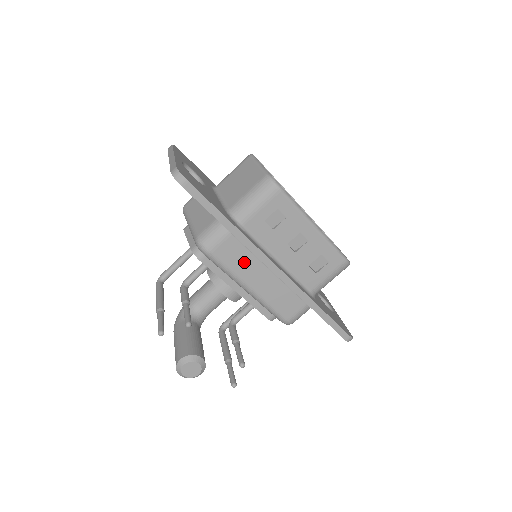
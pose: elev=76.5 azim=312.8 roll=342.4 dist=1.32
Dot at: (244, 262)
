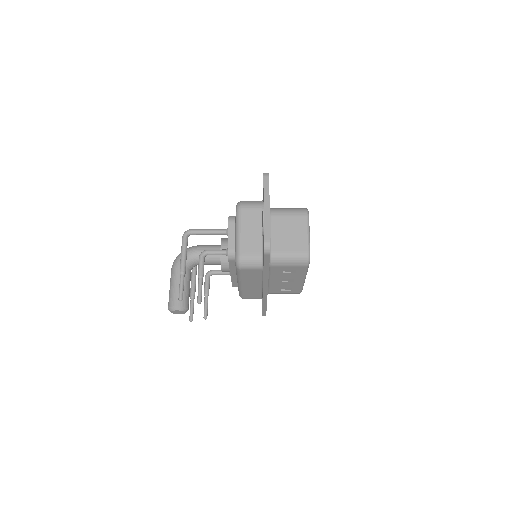
Dot at: (253, 278)
